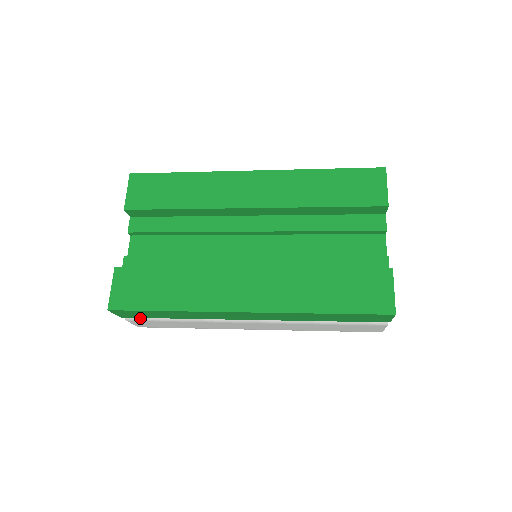
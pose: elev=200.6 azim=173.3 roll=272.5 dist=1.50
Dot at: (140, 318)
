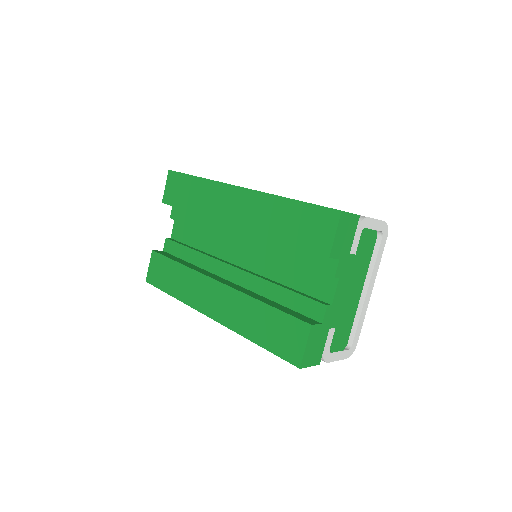
Dot at: occluded
